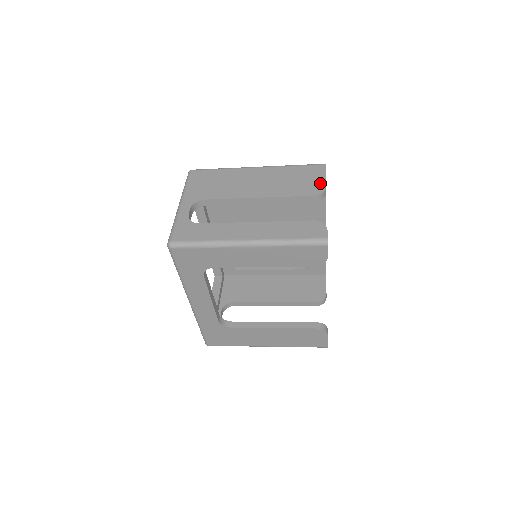
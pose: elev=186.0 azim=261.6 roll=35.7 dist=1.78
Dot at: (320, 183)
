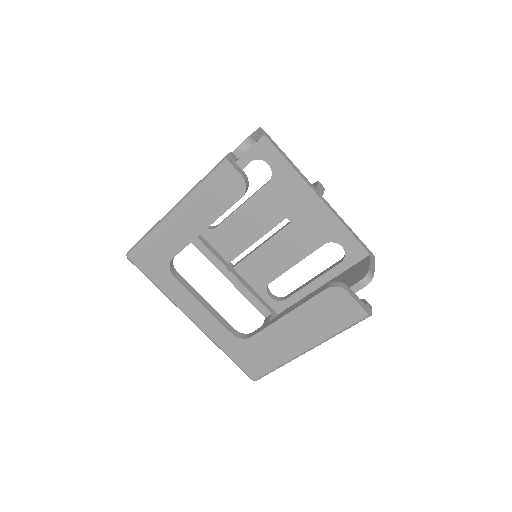
Dot at: occluded
